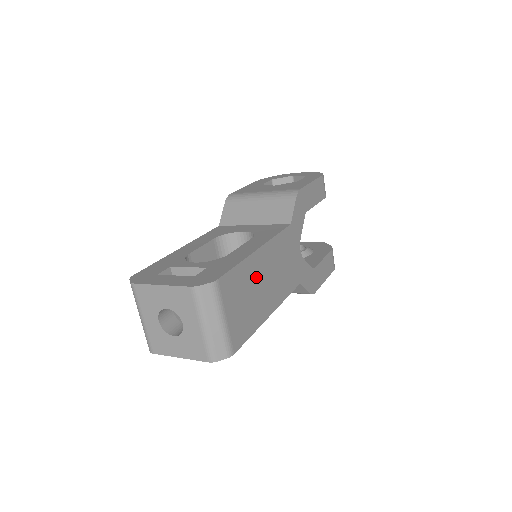
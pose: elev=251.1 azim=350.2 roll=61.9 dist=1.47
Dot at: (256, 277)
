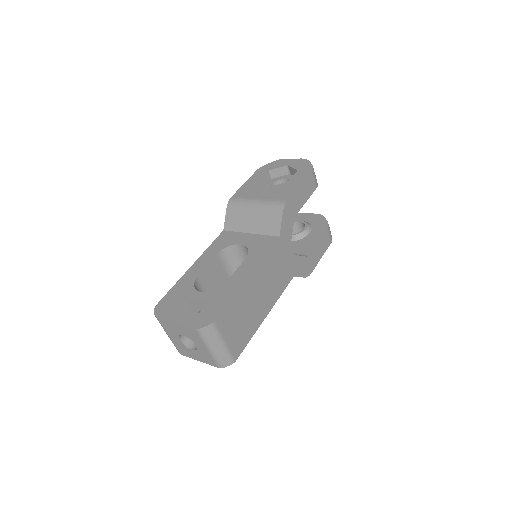
Dot at: (249, 298)
